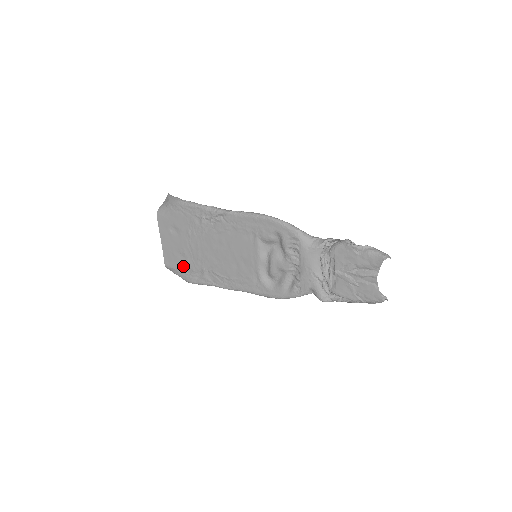
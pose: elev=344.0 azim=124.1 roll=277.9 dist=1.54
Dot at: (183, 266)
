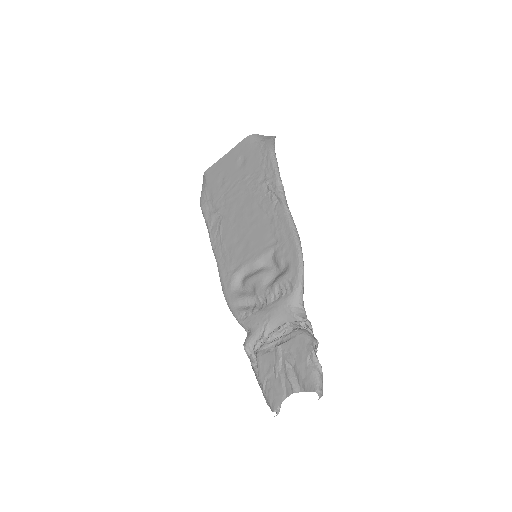
Dot at: (213, 189)
